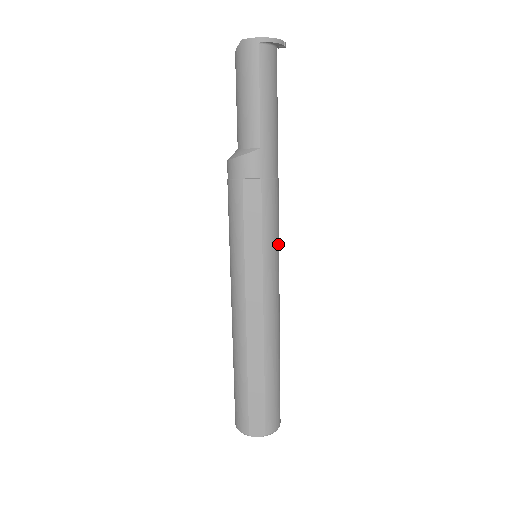
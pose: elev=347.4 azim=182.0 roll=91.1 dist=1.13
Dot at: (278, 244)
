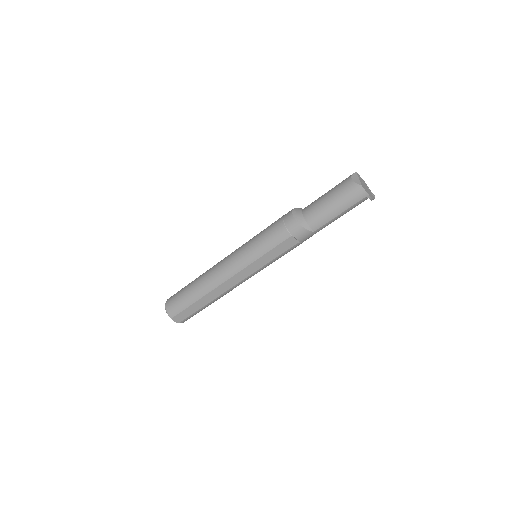
Dot at: occluded
